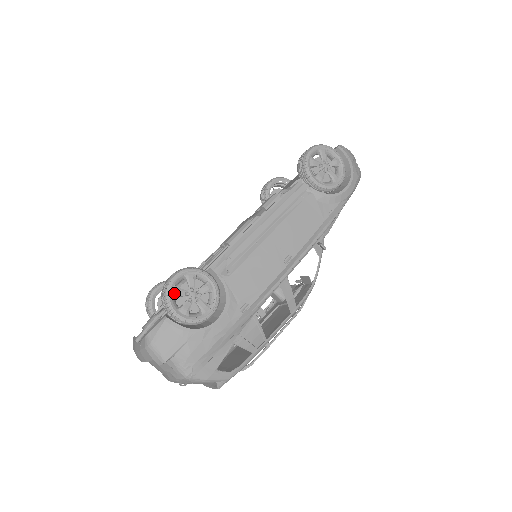
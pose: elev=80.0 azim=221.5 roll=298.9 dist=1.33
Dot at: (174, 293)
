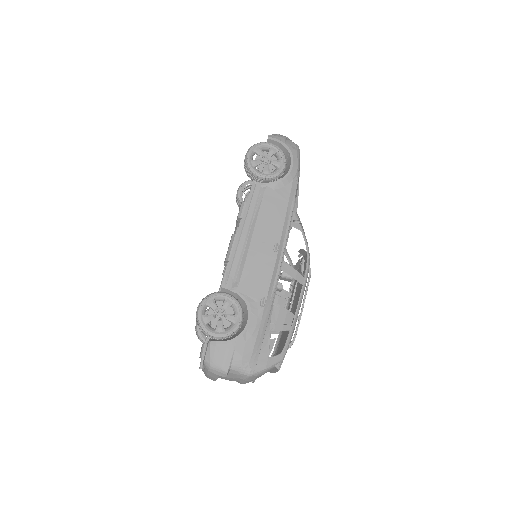
Dot at: (205, 321)
